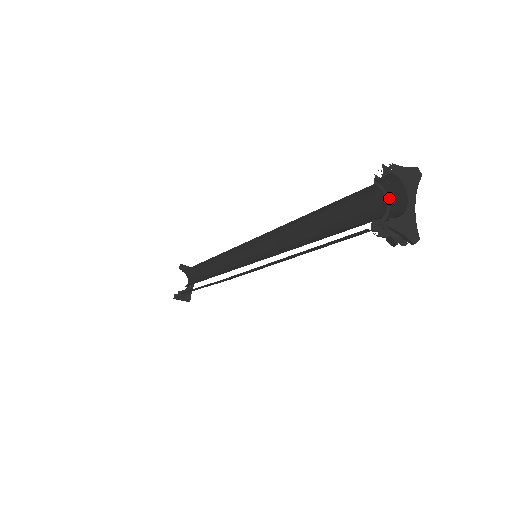
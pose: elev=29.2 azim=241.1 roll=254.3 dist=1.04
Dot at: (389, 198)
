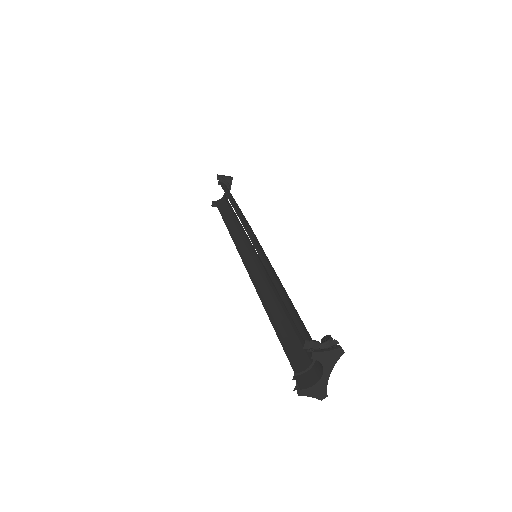
Dot at: occluded
